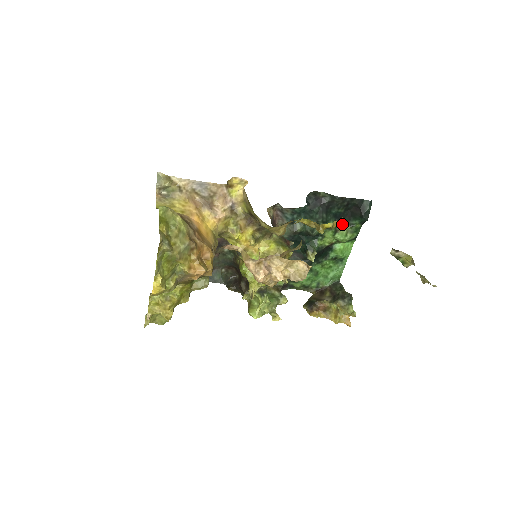
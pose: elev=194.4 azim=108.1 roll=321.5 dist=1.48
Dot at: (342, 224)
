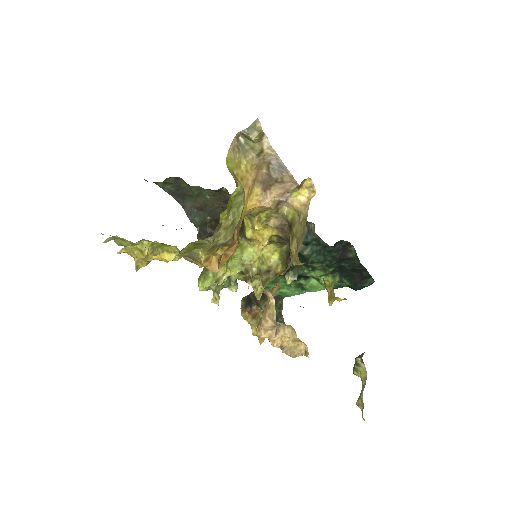
Dot at: (336, 274)
